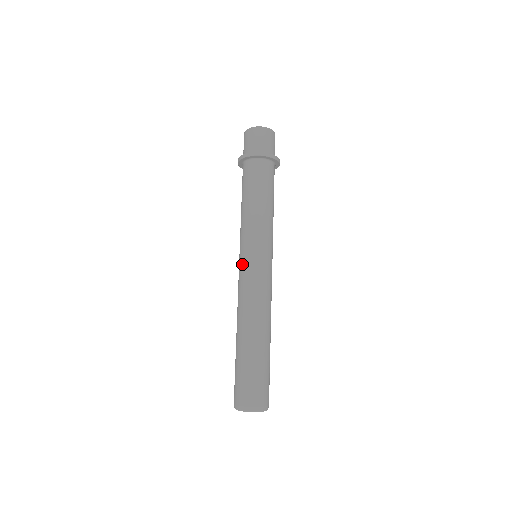
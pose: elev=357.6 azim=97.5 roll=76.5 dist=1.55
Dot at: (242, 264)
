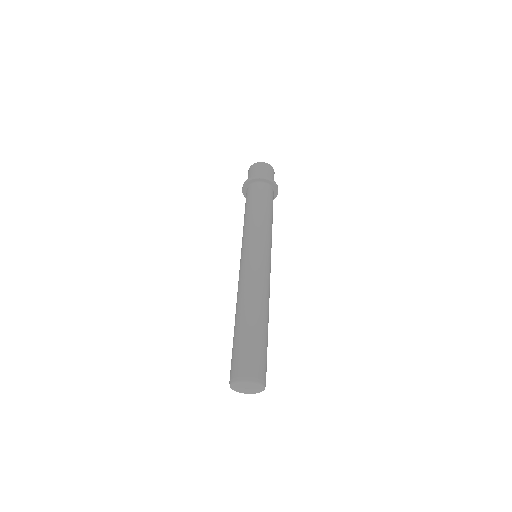
Dot at: (244, 257)
